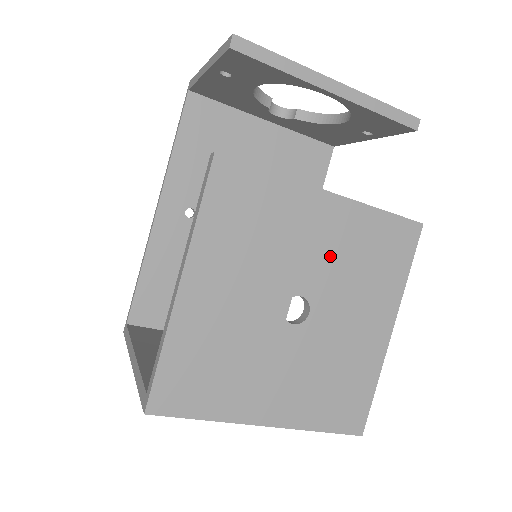
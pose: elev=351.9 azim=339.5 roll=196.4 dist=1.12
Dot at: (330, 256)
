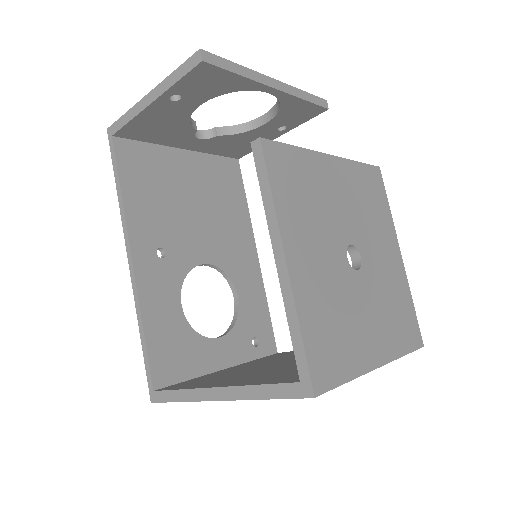
Dot at: (351, 206)
